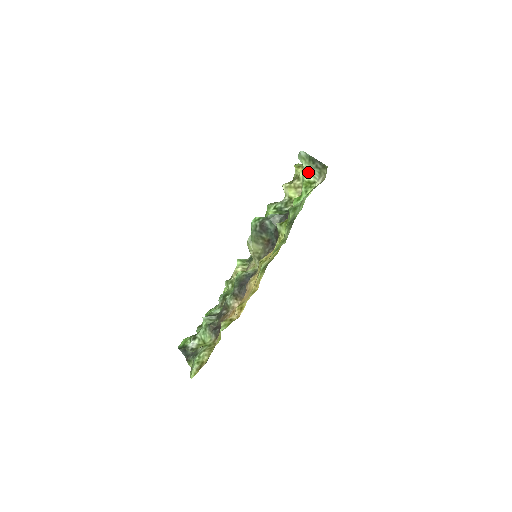
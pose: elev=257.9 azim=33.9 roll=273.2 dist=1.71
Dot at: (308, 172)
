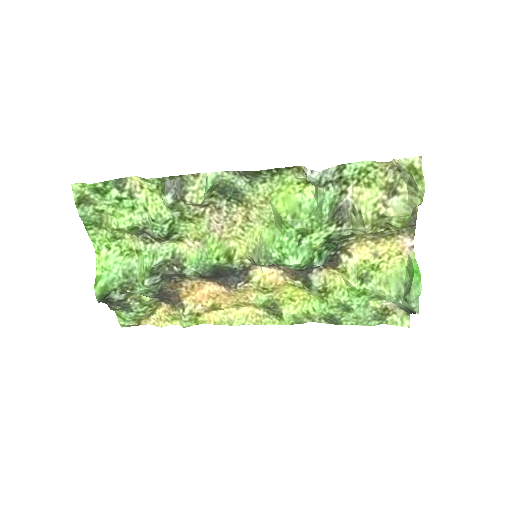
Dot at: occluded
